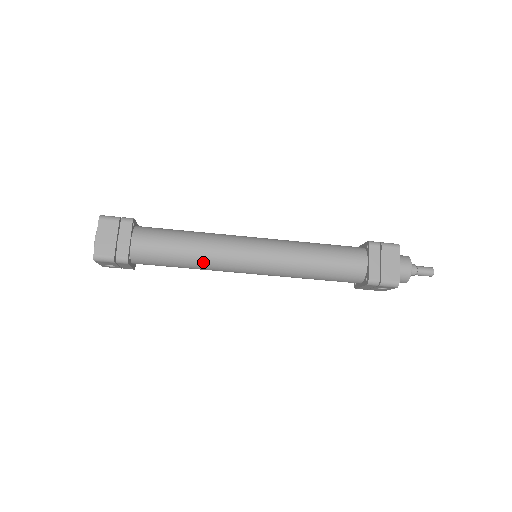
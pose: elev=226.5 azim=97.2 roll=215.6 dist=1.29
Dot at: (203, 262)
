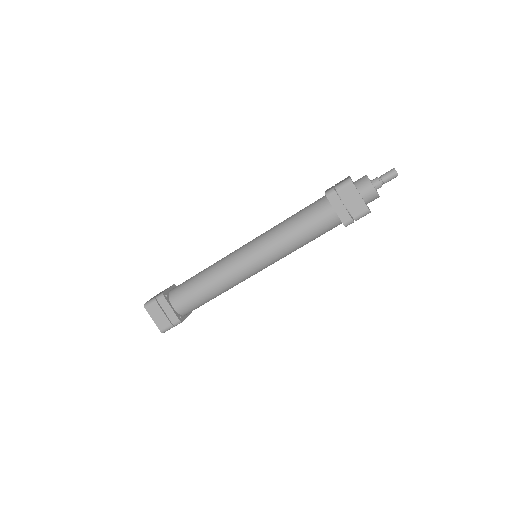
Dot at: (224, 289)
